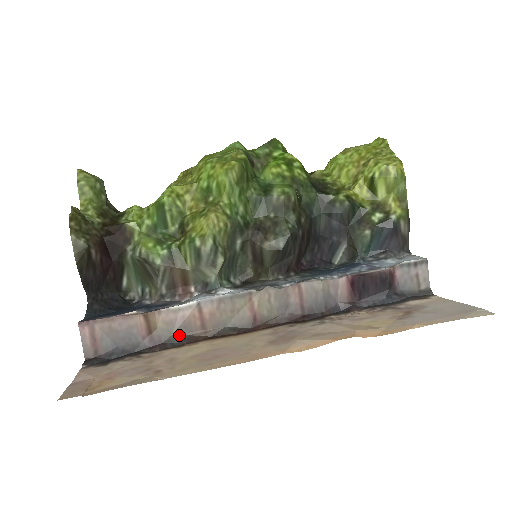
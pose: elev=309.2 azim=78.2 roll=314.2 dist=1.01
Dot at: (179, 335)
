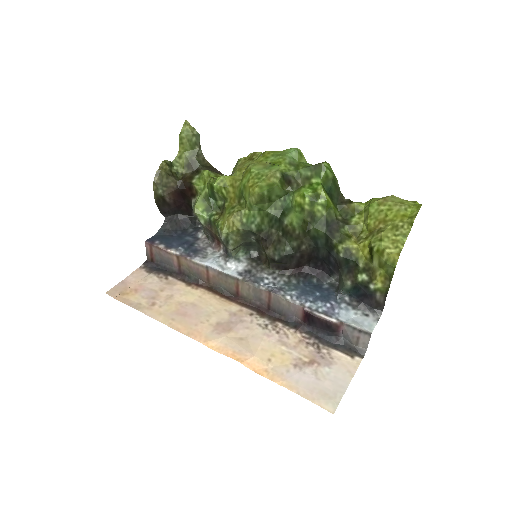
Dot at: (194, 276)
